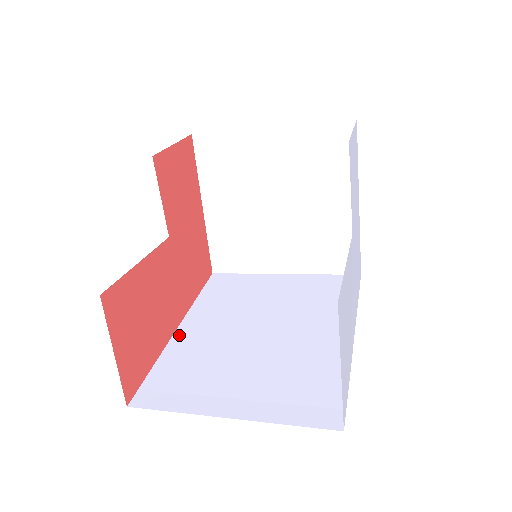
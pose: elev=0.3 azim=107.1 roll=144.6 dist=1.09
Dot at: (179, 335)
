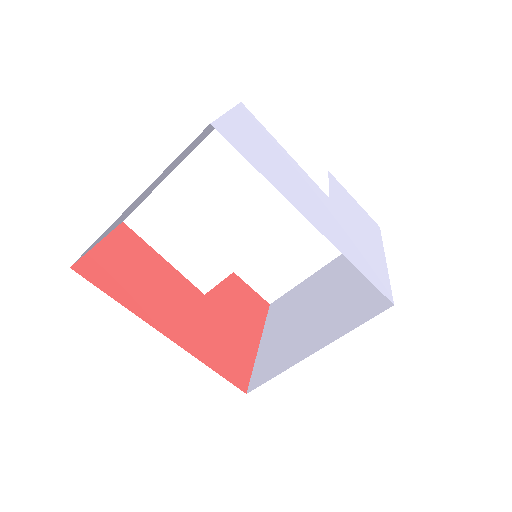
Dot at: occluded
